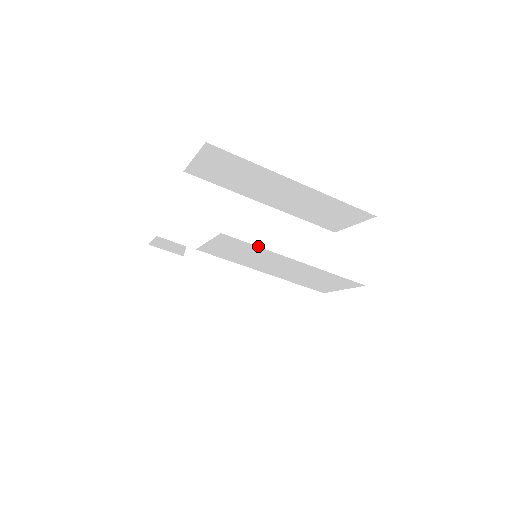
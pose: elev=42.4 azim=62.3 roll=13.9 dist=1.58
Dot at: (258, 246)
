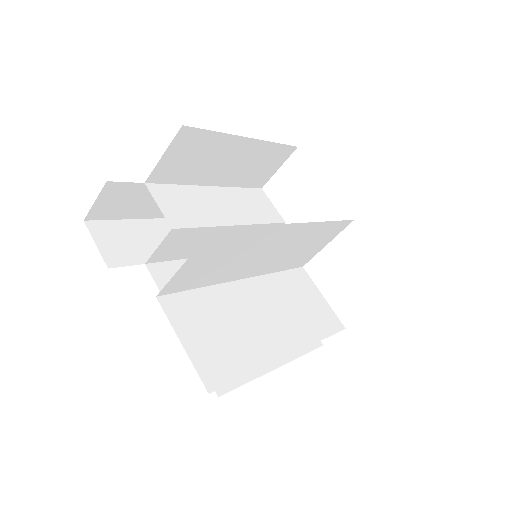
Dot at: (265, 260)
